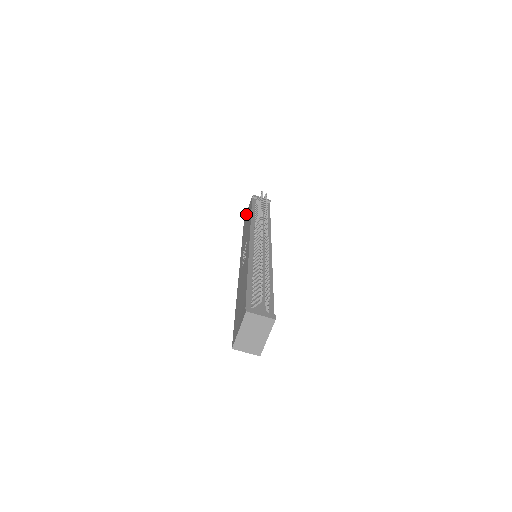
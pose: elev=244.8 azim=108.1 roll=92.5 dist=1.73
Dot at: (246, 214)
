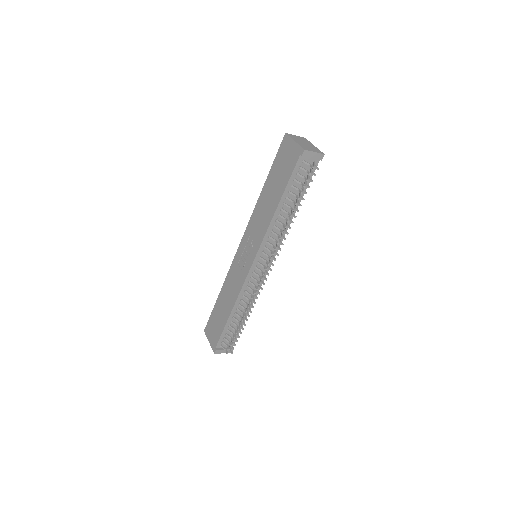
Dot at: (288, 143)
